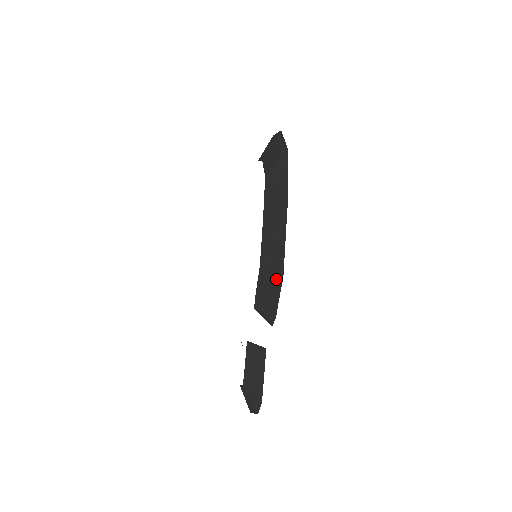
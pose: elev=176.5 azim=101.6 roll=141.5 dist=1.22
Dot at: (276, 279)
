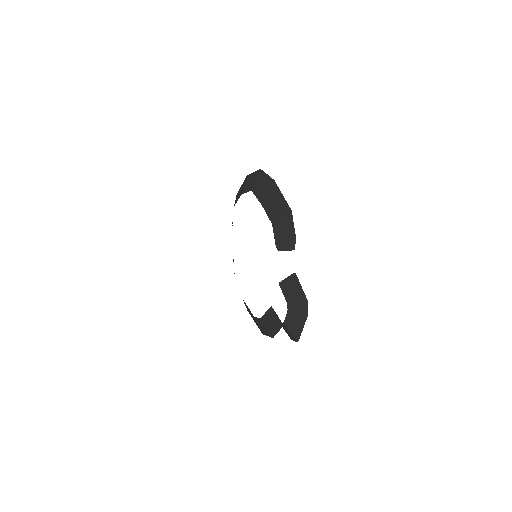
Dot at: (287, 218)
